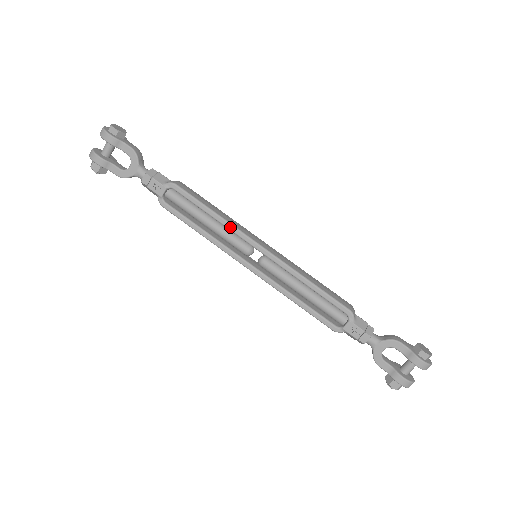
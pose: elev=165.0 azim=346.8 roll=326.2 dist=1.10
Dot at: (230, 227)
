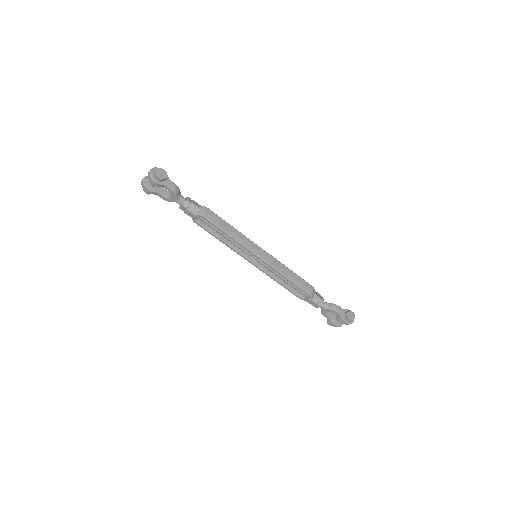
Dot at: (239, 244)
